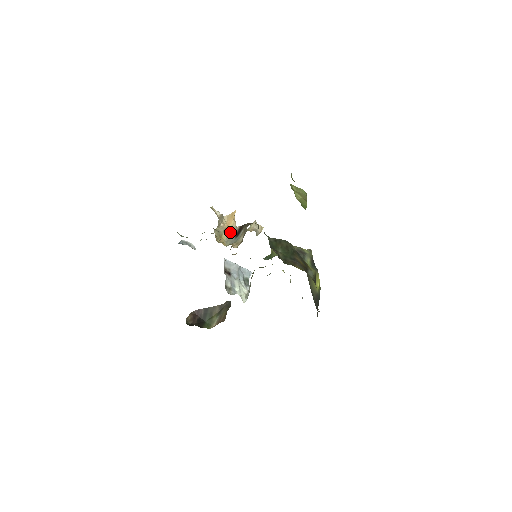
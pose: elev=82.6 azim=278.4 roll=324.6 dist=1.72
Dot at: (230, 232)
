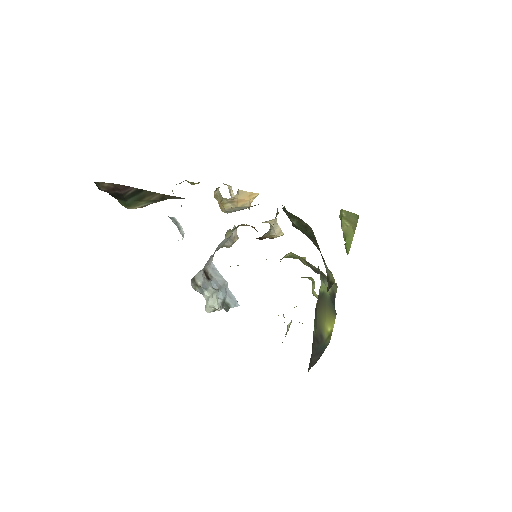
Dot at: (237, 207)
